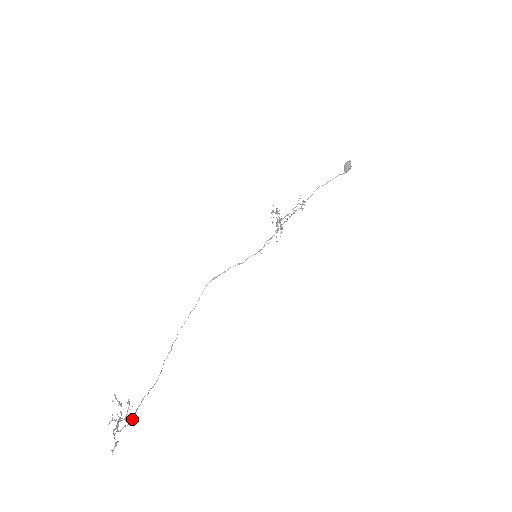
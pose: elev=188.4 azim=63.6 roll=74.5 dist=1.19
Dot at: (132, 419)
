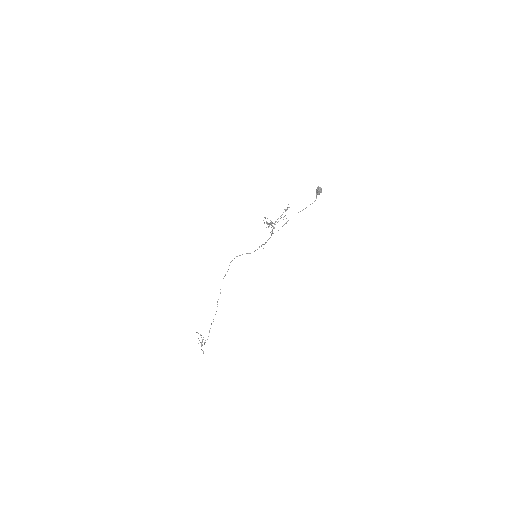
Dot at: occluded
